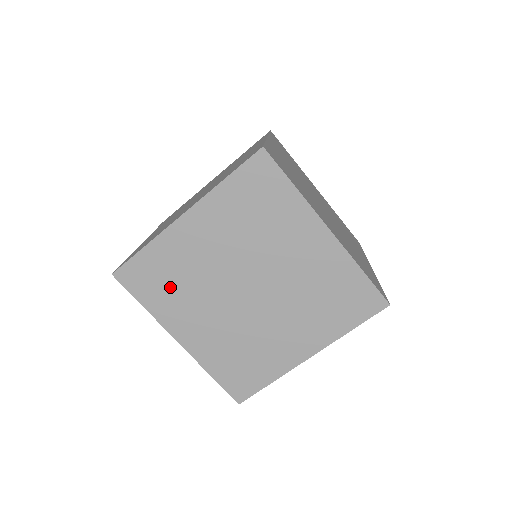
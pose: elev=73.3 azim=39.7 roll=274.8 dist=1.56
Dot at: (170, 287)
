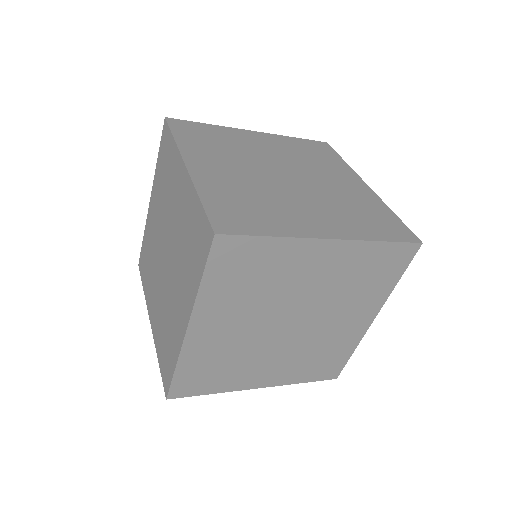
Dot at: (245, 283)
